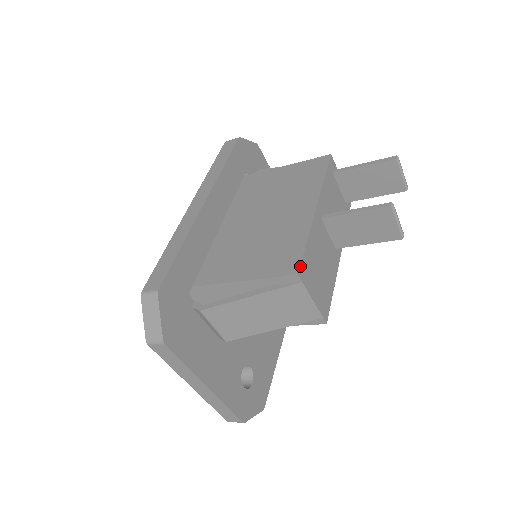
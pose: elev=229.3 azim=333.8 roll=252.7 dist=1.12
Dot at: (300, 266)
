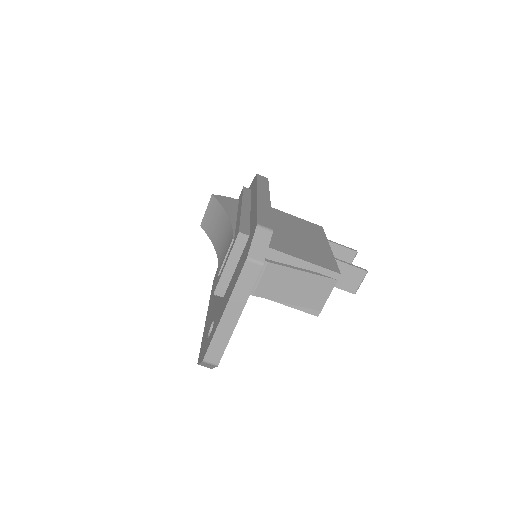
Dot at: (339, 271)
